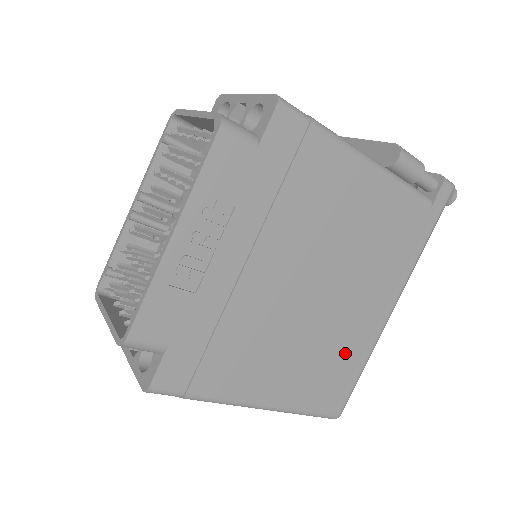
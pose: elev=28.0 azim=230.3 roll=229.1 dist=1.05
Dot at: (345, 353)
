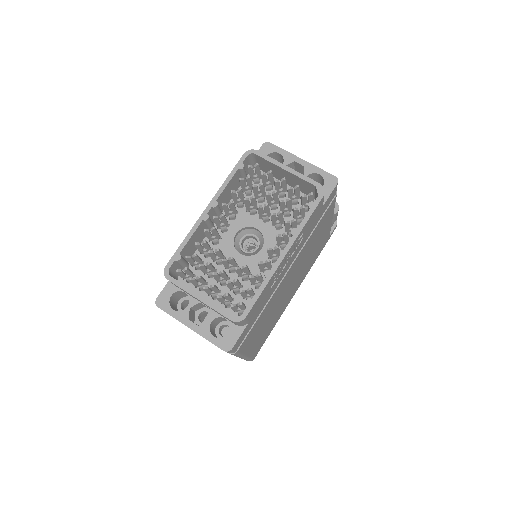
Dot at: (275, 320)
